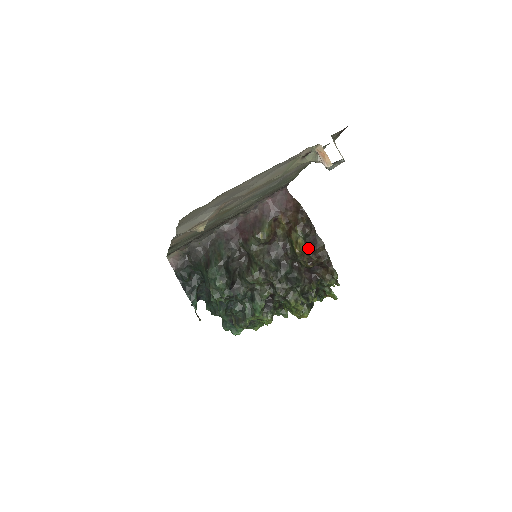
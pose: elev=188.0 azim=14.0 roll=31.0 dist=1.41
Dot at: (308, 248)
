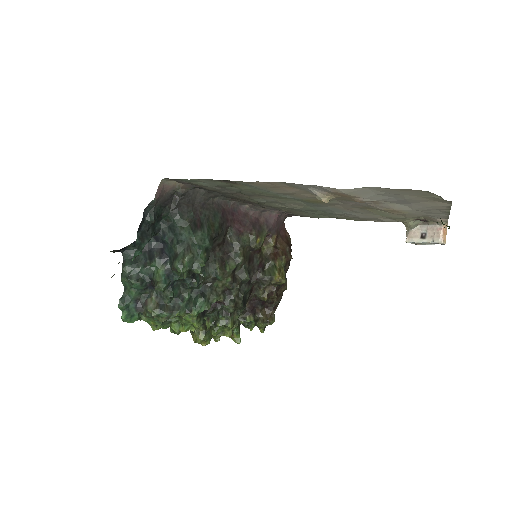
Dot at: occluded
